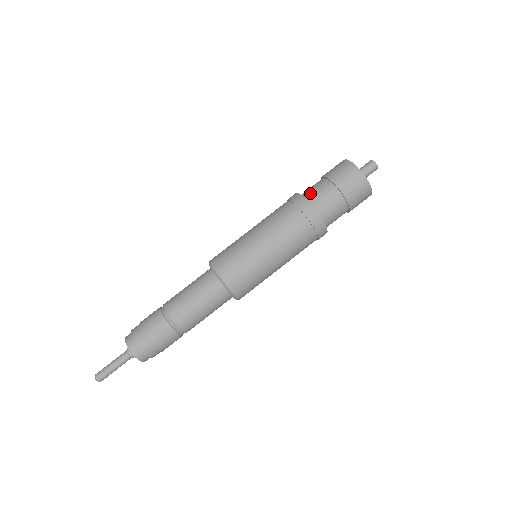
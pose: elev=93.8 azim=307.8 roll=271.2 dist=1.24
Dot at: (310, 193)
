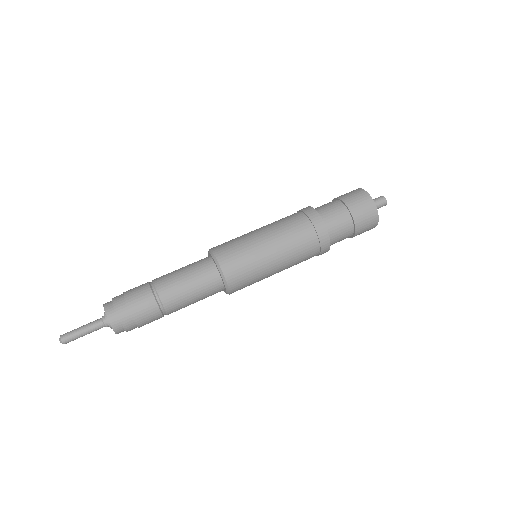
Dot at: (324, 211)
